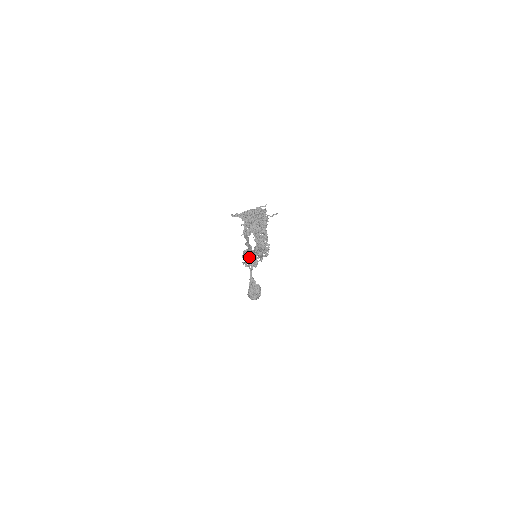
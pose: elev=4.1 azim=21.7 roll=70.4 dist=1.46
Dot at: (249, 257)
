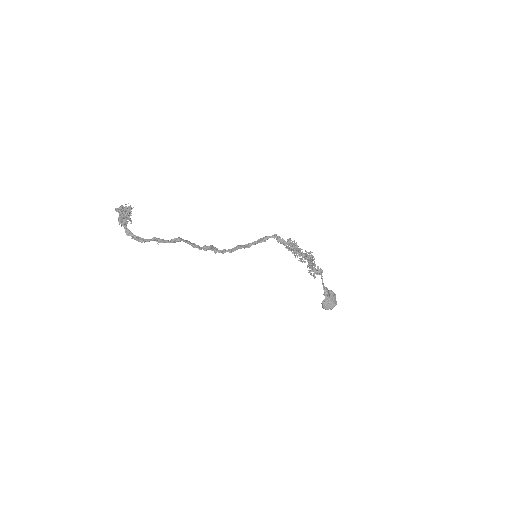
Dot at: occluded
